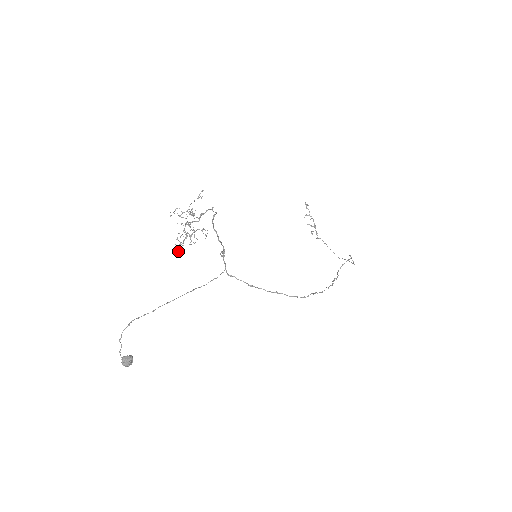
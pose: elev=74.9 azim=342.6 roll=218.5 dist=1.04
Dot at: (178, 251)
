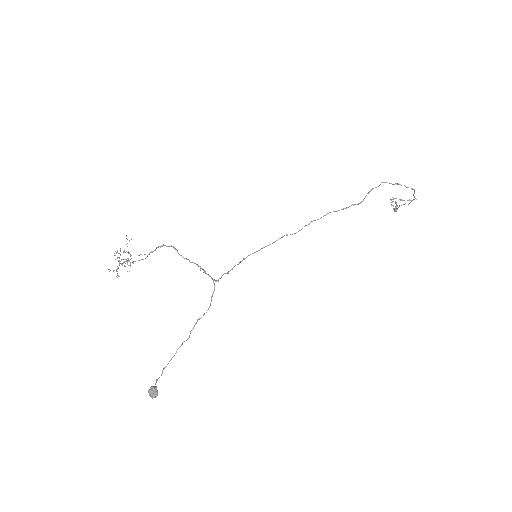
Dot at: occluded
